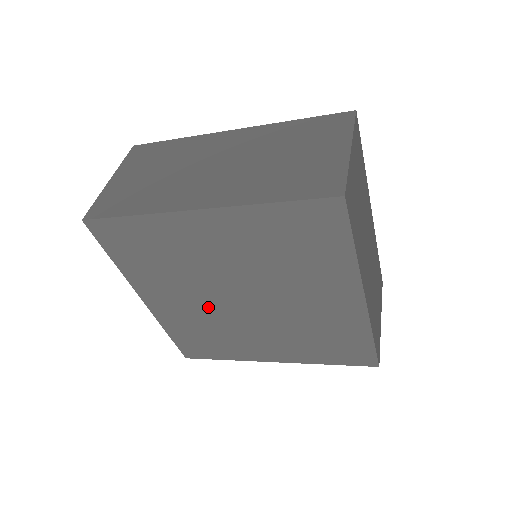
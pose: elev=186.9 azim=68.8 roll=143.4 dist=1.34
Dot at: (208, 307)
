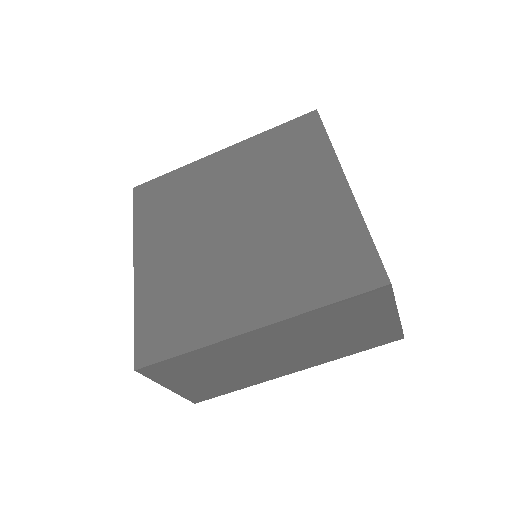
Dot at: (198, 250)
